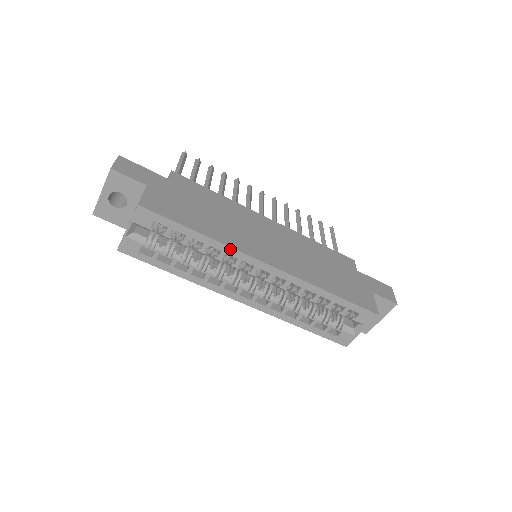
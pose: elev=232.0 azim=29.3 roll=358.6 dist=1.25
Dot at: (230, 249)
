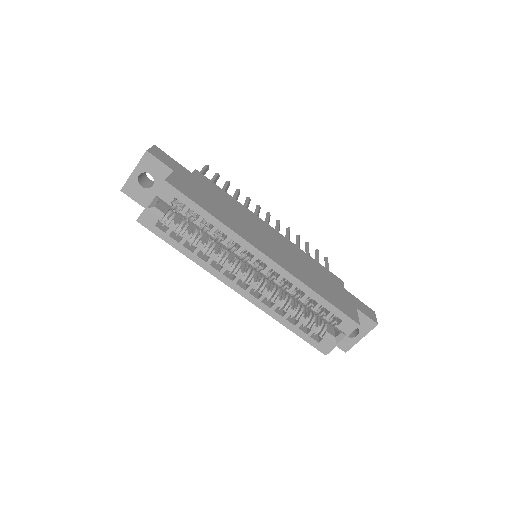
Dot at: (236, 235)
